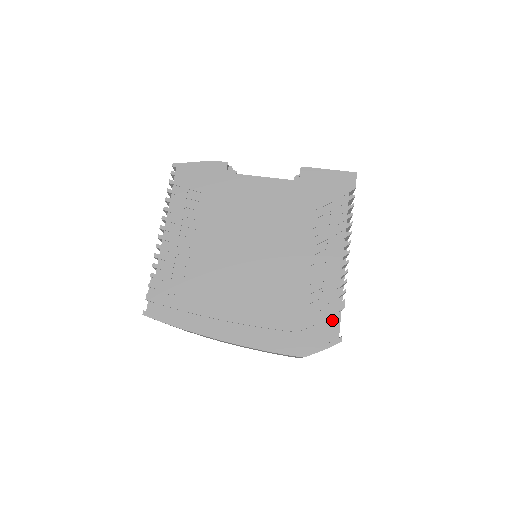
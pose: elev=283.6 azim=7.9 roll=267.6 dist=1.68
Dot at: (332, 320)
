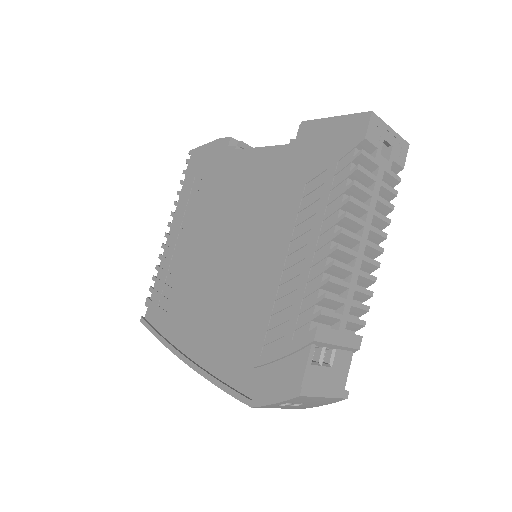
Dot at: (297, 358)
